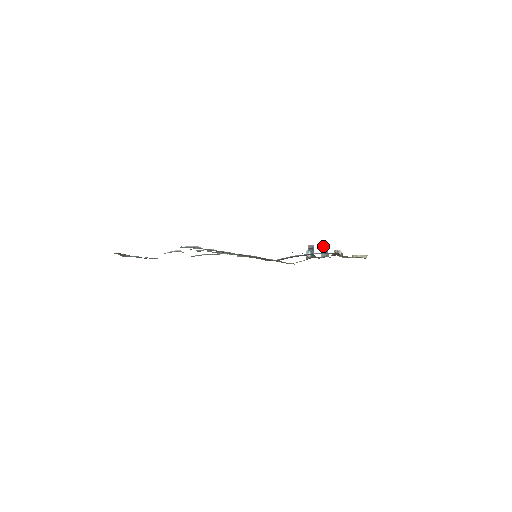
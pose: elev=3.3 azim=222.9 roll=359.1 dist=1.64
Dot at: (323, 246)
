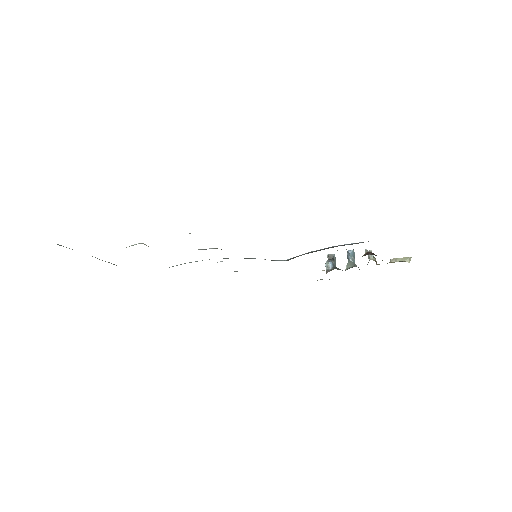
Dot at: (348, 254)
